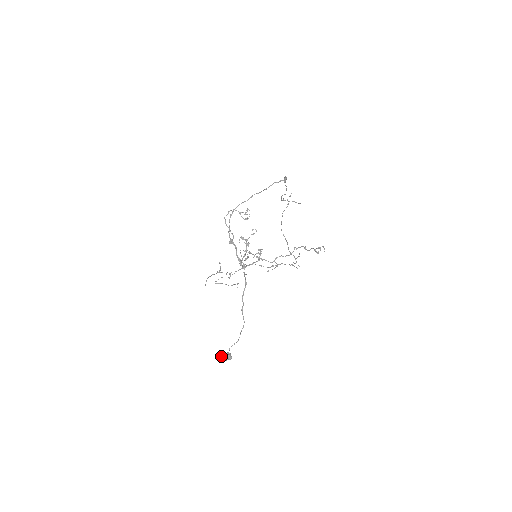
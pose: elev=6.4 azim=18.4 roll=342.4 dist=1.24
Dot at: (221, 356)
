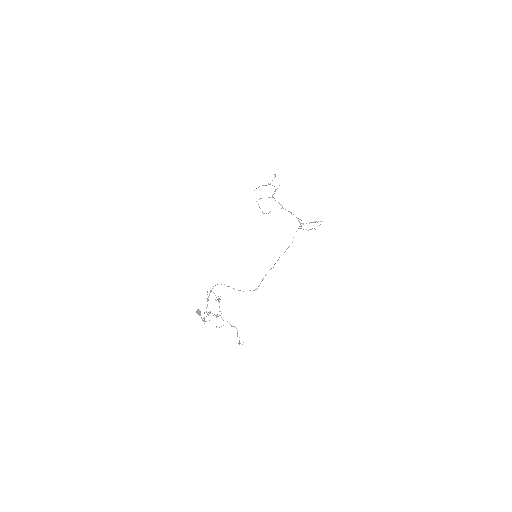
Dot at: (196, 312)
